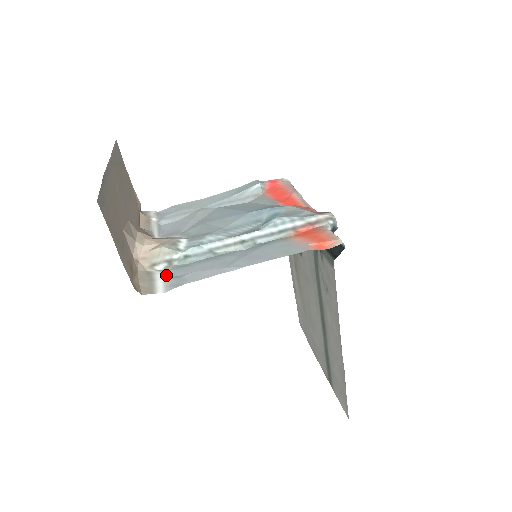
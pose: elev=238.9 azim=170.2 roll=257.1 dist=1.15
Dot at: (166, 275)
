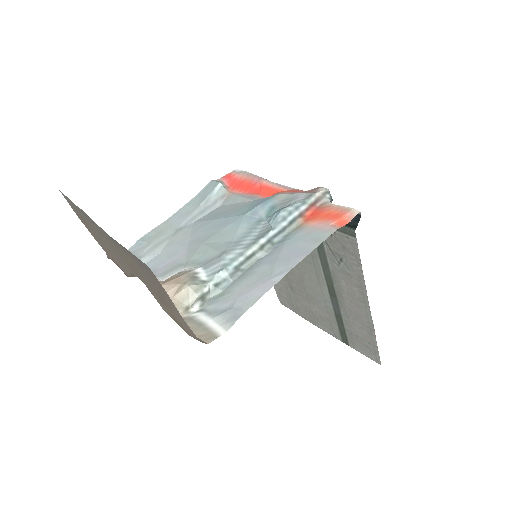
Dot at: (210, 313)
